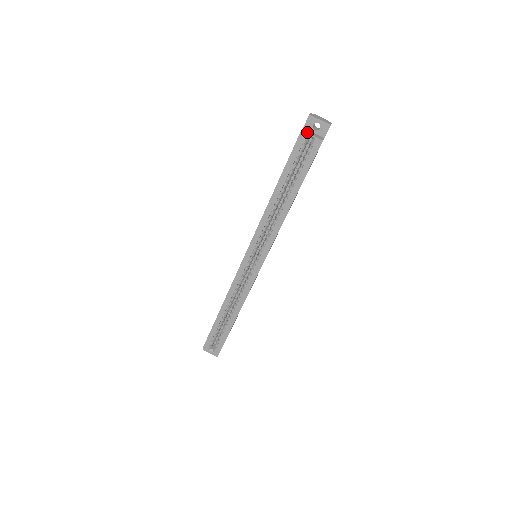
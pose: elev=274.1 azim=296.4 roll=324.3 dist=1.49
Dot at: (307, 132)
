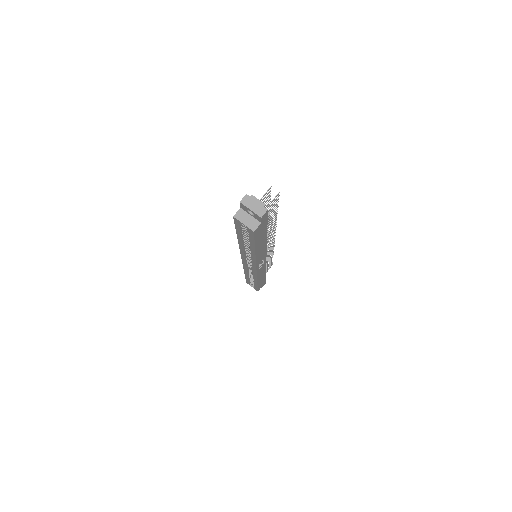
Dot at: (239, 219)
